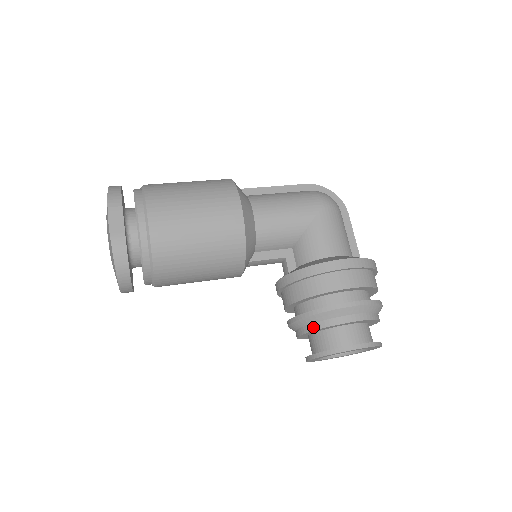
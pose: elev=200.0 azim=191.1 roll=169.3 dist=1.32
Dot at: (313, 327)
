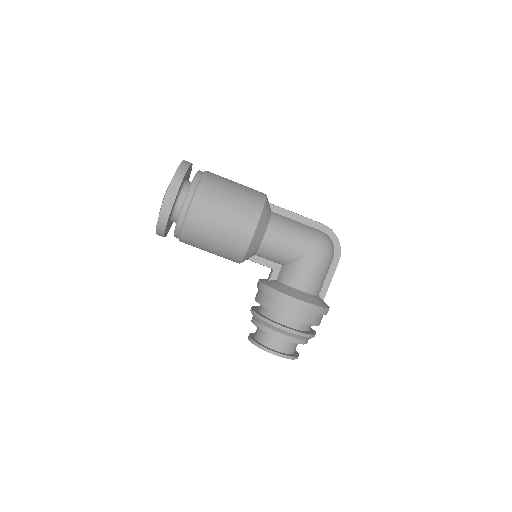
Dot at: (259, 325)
